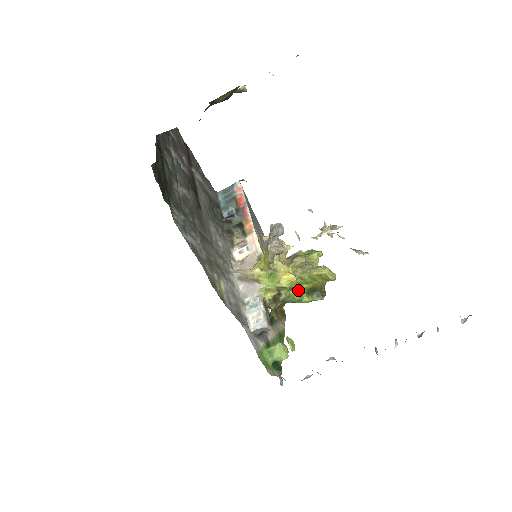
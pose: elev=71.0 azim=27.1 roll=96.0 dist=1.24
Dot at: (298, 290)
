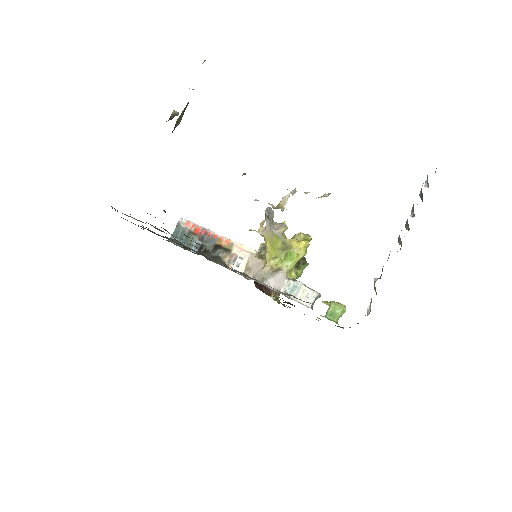
Dot at: occluded
